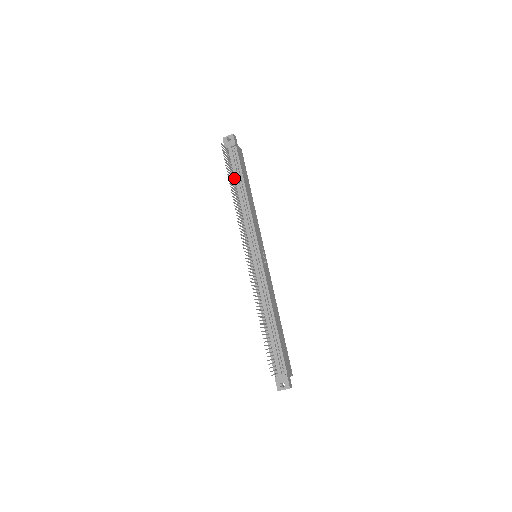
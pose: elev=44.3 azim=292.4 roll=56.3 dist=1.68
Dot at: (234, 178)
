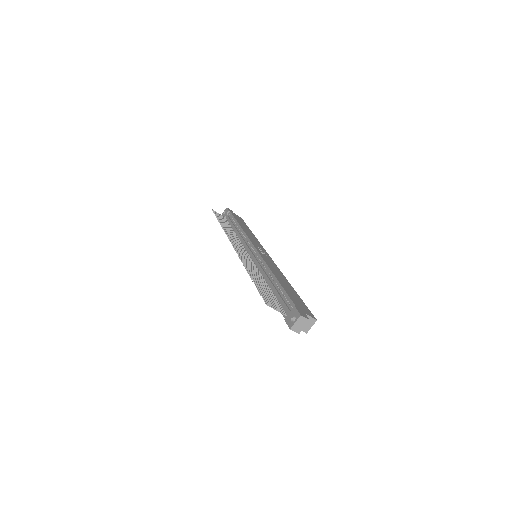
Dot at: occluded
